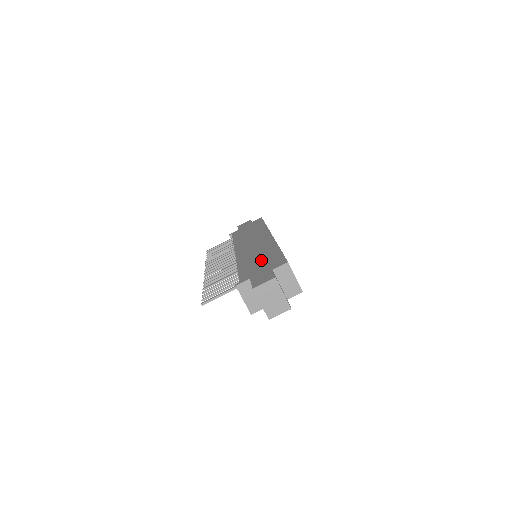
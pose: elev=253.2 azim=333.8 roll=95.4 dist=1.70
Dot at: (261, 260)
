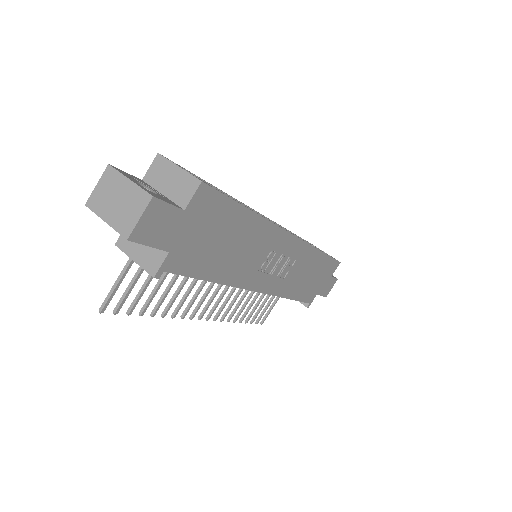
Dot at: occluded
